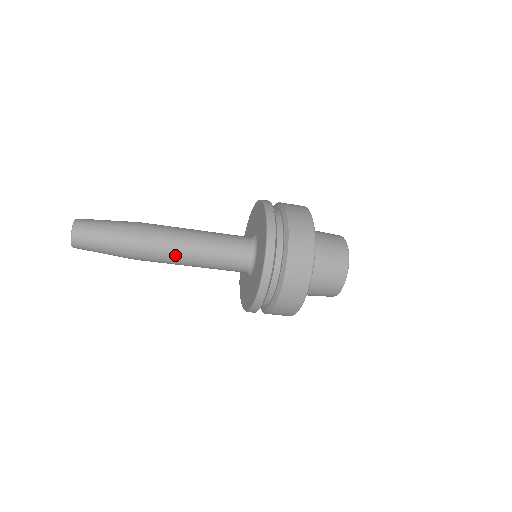
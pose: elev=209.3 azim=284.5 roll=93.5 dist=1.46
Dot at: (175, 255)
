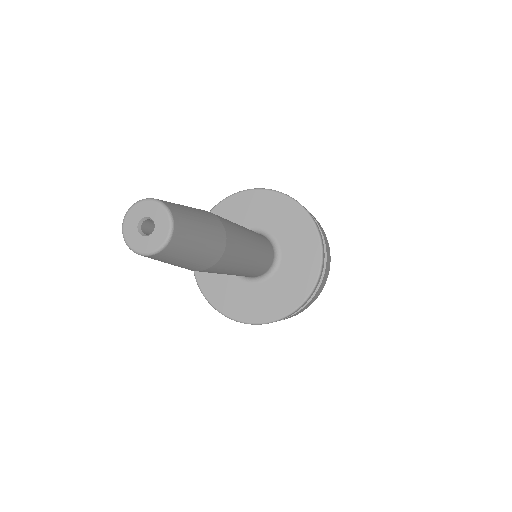
Dot at: (244, 256)
